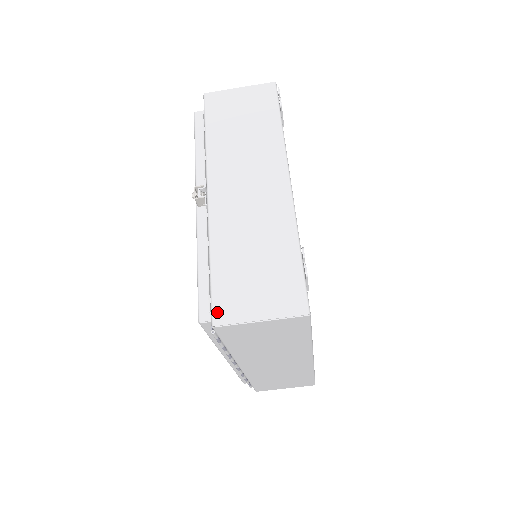
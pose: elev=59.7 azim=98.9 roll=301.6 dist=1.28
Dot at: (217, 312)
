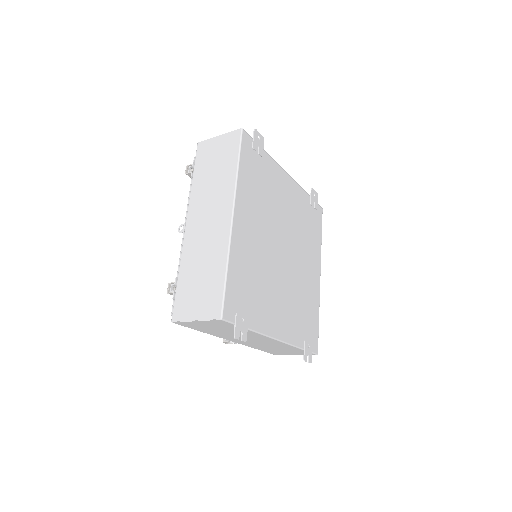
Dot at: occluded
